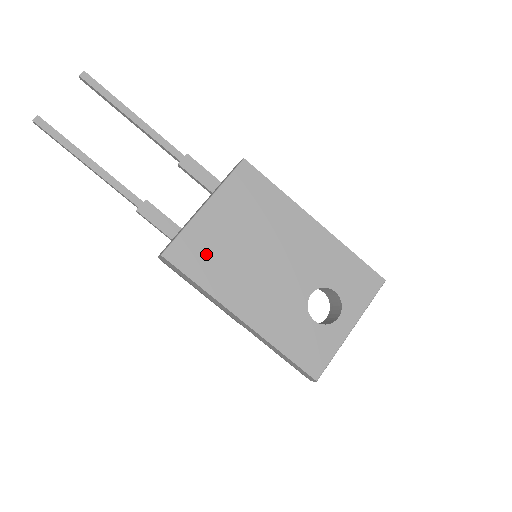
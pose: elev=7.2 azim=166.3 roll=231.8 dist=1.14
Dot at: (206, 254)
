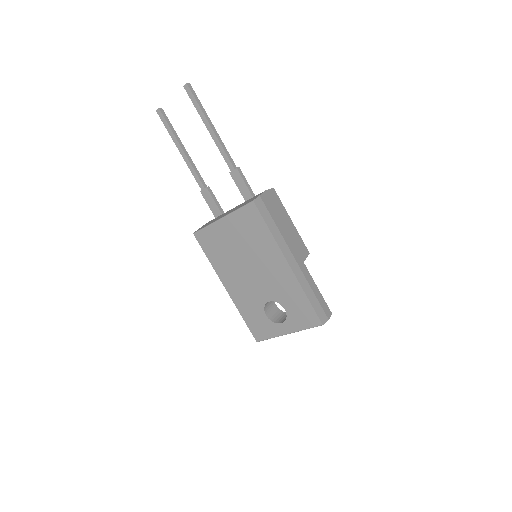
Dot at: (216, 246)
